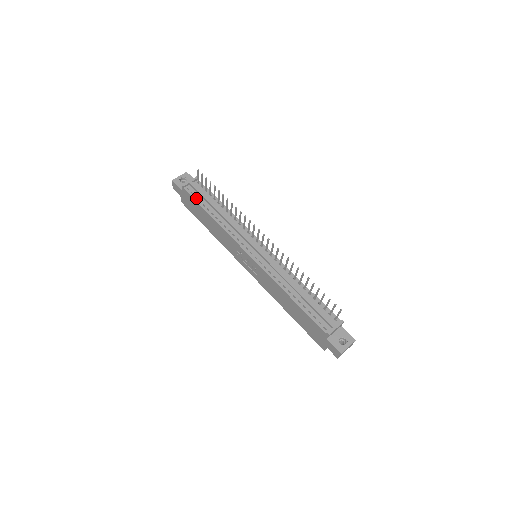
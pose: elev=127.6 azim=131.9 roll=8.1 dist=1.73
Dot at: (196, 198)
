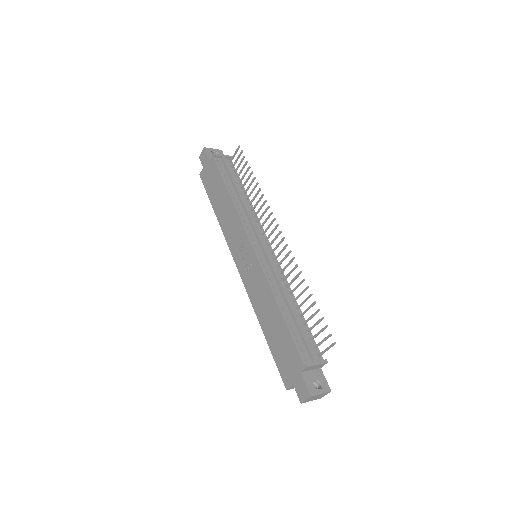
Dot at: (222, 172)
